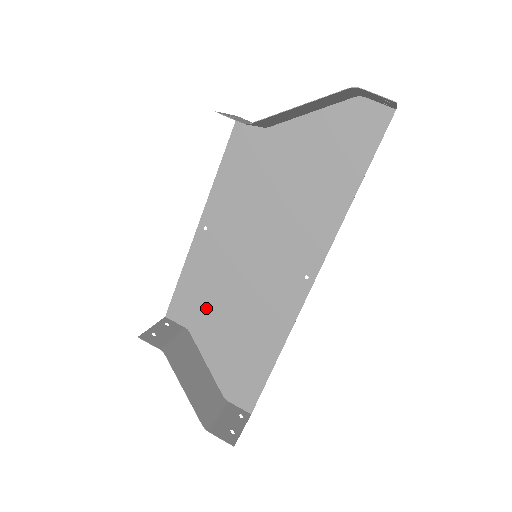
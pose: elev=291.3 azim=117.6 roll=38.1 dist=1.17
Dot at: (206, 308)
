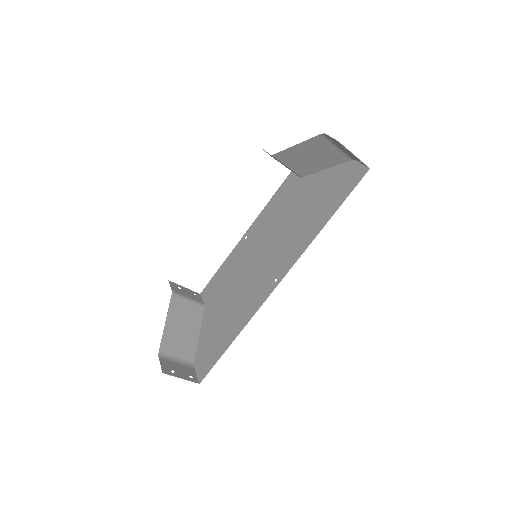
Dot at: (220, 292)
